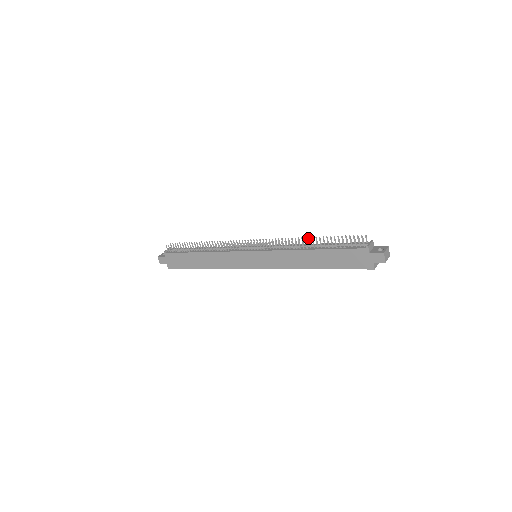
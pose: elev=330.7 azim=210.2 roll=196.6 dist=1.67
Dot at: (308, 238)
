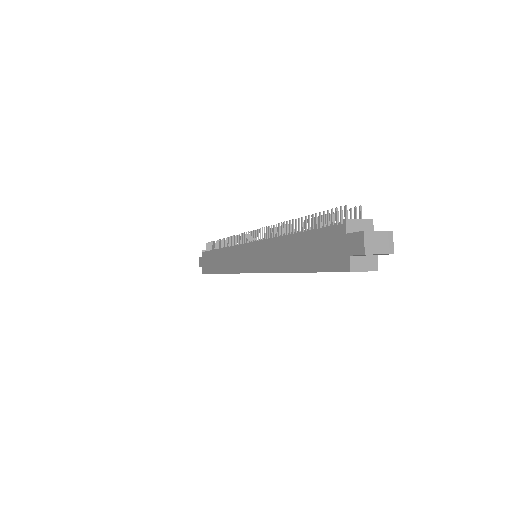
Dot at: occluded
